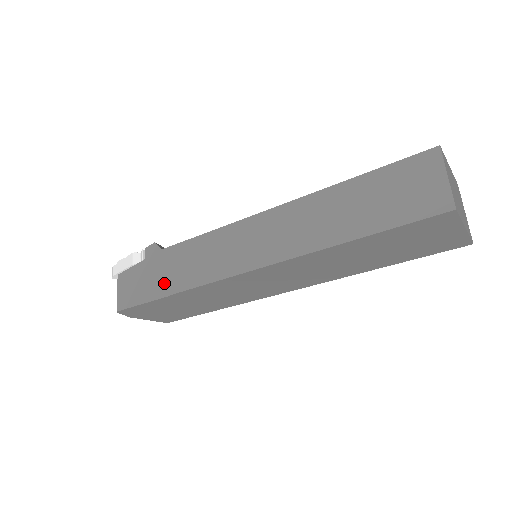
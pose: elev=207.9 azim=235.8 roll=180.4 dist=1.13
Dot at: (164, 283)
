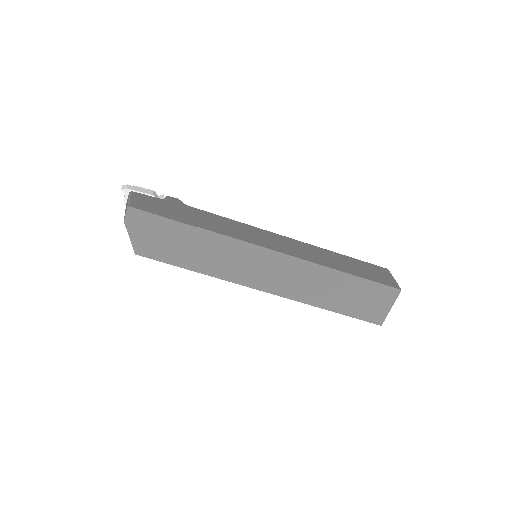
Dot at: (190, 219)
